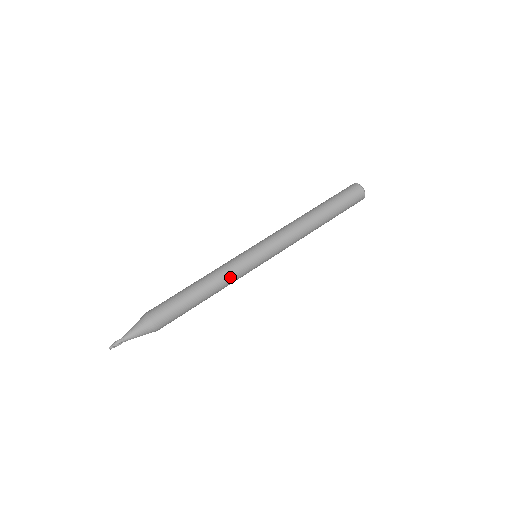
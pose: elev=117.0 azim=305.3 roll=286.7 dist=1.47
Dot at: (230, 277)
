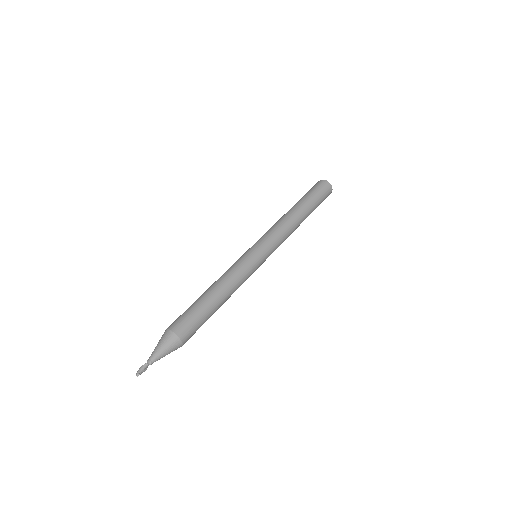
Dot at: (242, 280)
